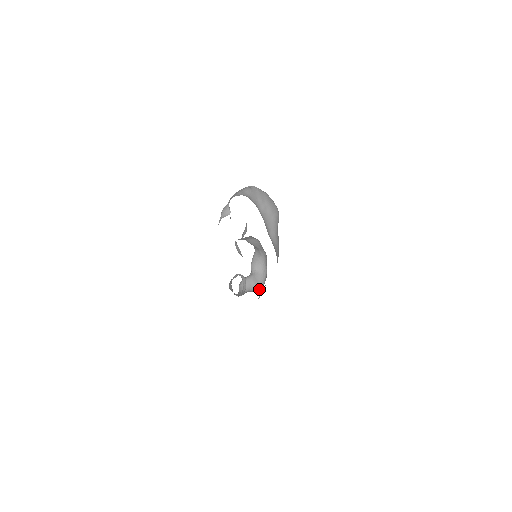
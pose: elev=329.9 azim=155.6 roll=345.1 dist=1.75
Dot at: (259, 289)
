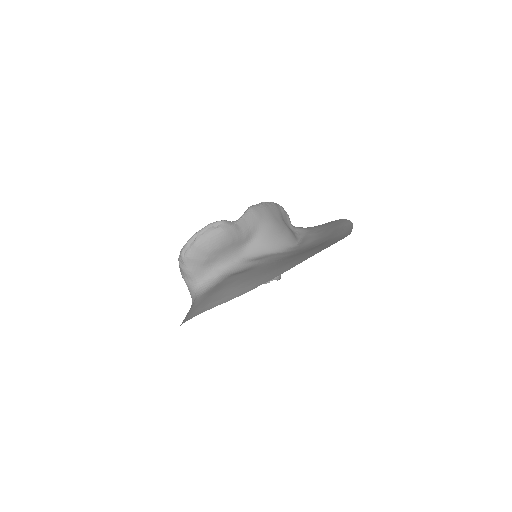
Dot at: occluded
